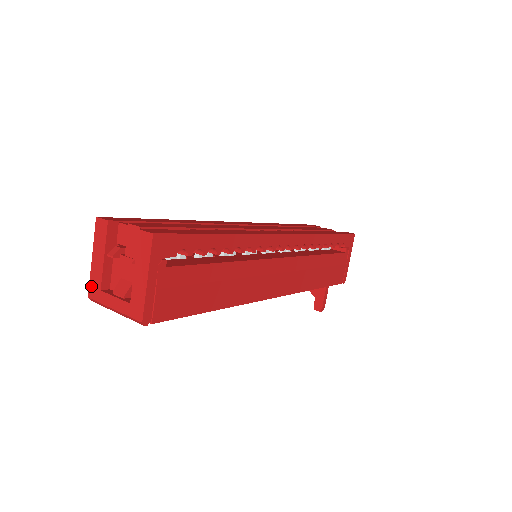
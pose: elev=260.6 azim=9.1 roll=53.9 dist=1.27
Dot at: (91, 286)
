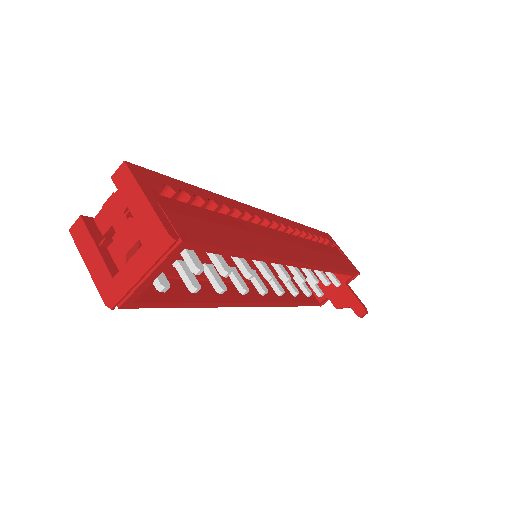
Dot at: (101, 290)
